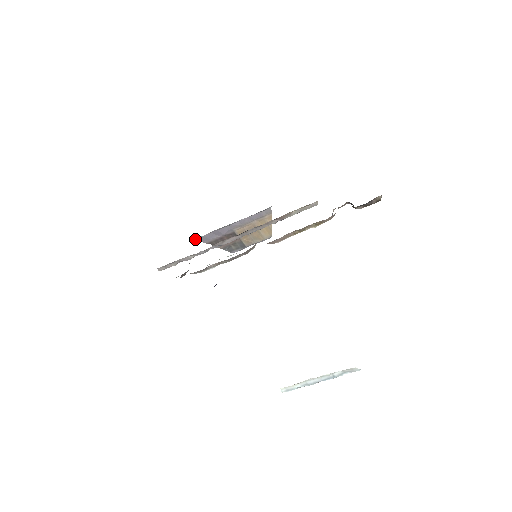
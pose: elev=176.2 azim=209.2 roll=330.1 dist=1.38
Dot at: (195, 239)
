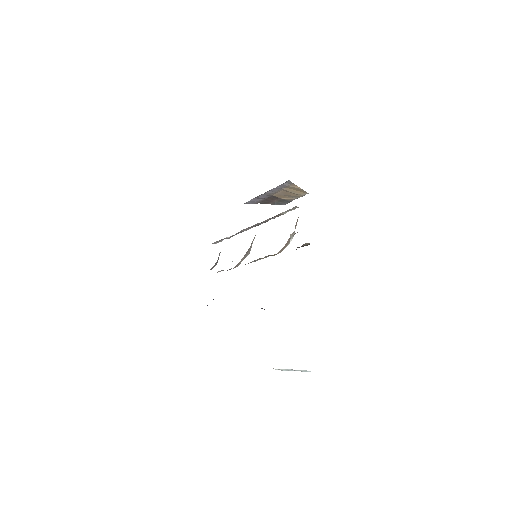
Dot at: (244, 203)
